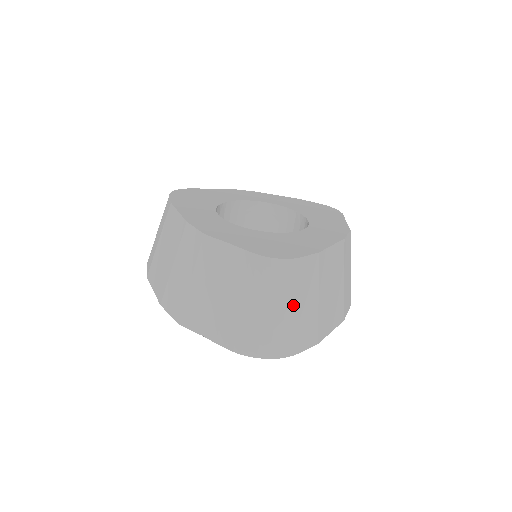
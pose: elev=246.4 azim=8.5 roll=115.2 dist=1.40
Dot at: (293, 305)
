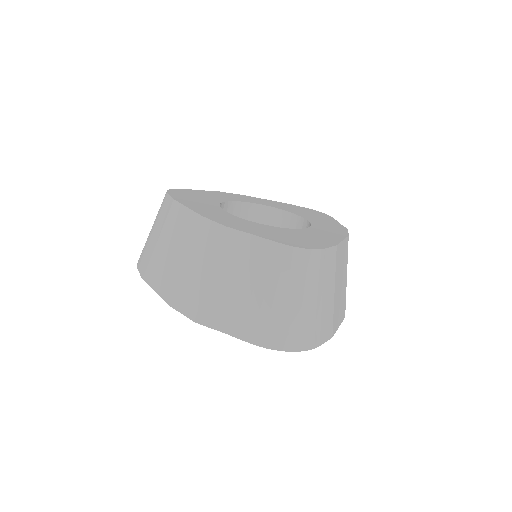
Dot at: (317, 296)
